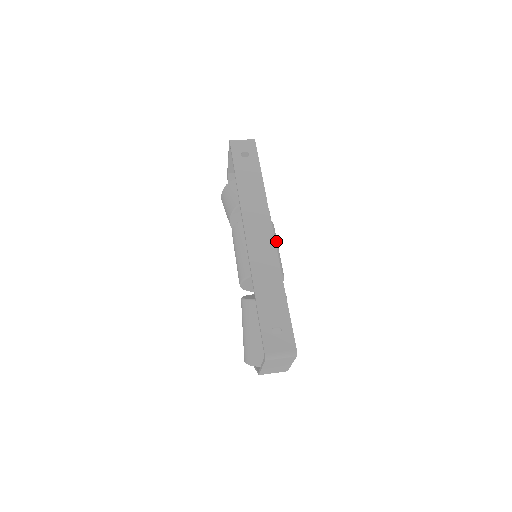
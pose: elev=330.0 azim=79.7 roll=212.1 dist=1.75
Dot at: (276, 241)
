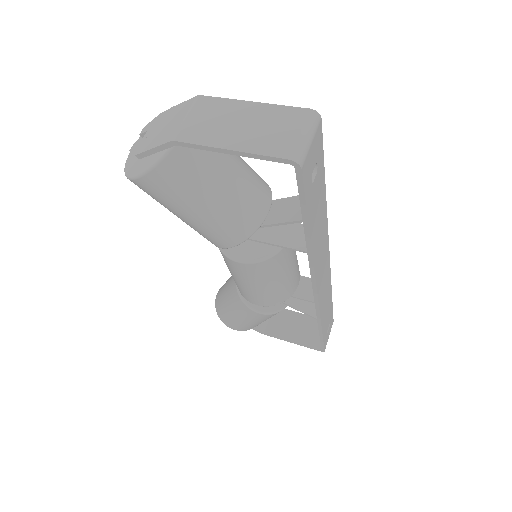
Dot at: occluded
